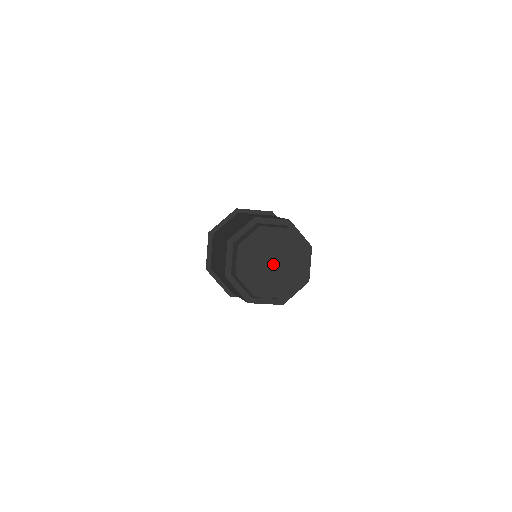
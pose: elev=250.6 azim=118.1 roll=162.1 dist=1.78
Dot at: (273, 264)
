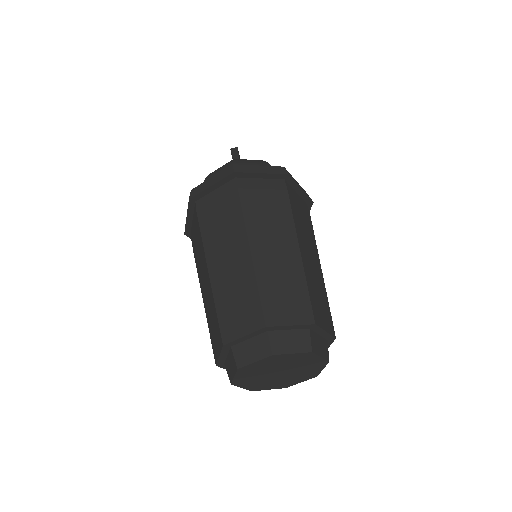
Dot at: (279, 374)
